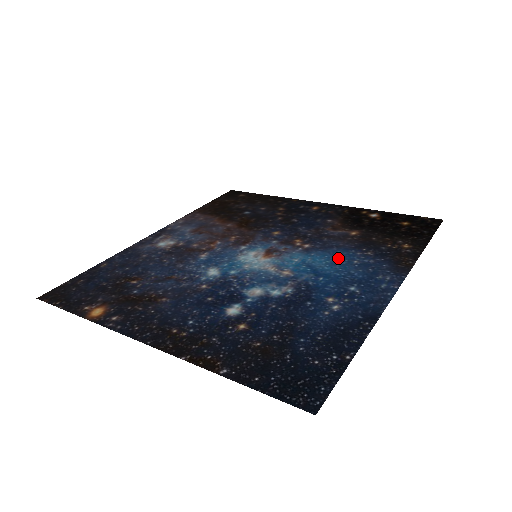
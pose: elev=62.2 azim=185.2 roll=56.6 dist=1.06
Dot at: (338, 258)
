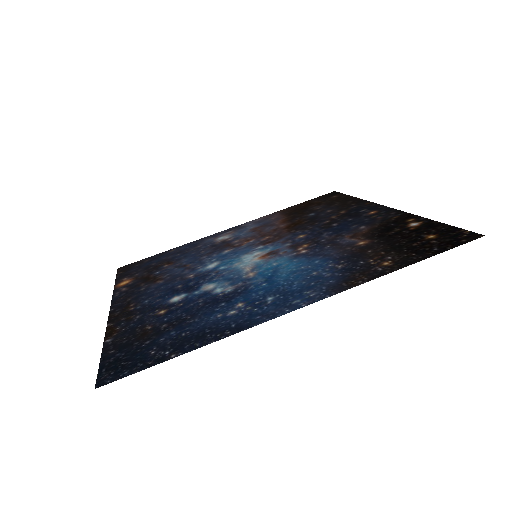
Dot at: (307, 267)
